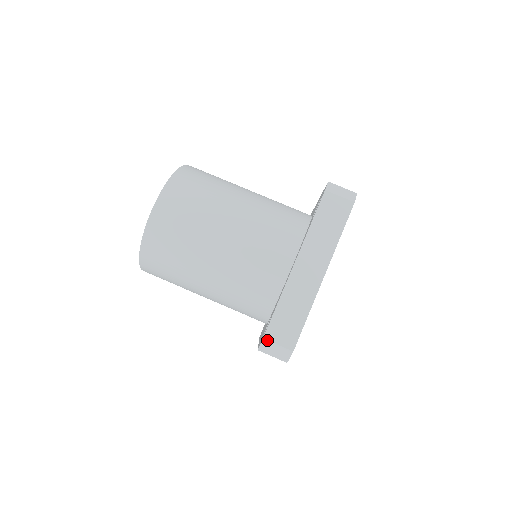
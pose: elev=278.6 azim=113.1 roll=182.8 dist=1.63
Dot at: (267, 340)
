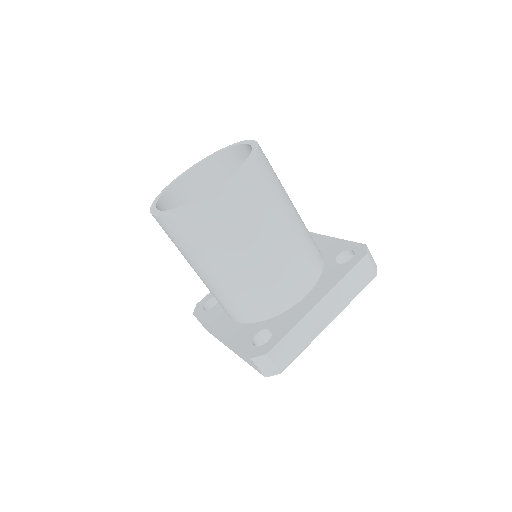
Dot at: (269, 356)
